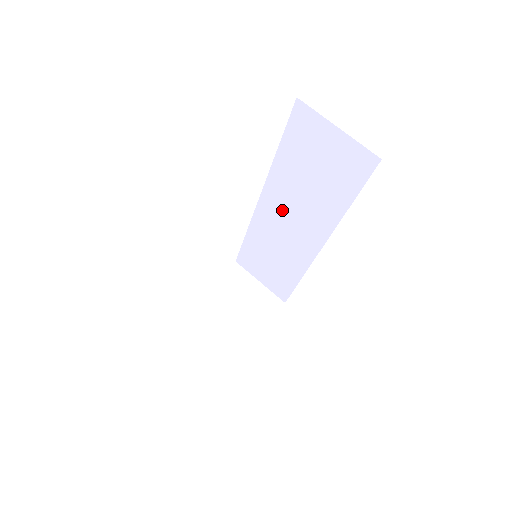
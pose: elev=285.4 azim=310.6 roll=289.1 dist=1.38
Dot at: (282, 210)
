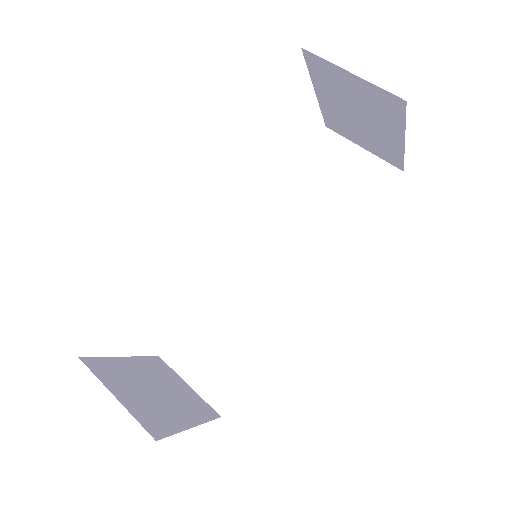
Dot at: (270, 251)
